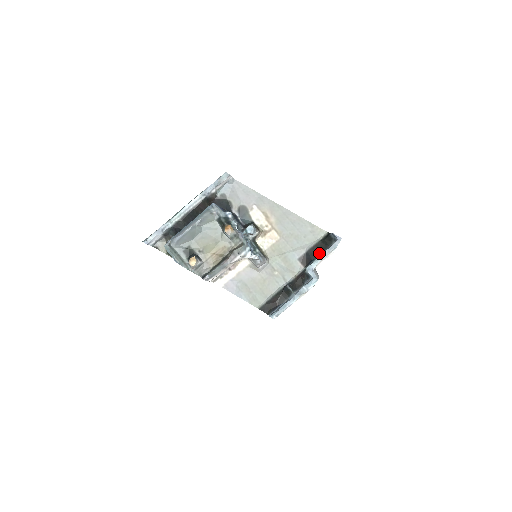
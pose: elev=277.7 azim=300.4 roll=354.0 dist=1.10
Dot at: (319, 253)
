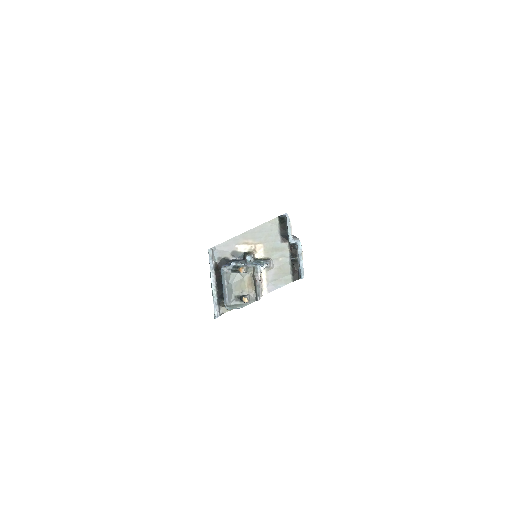
Dot at: (286, 229)
